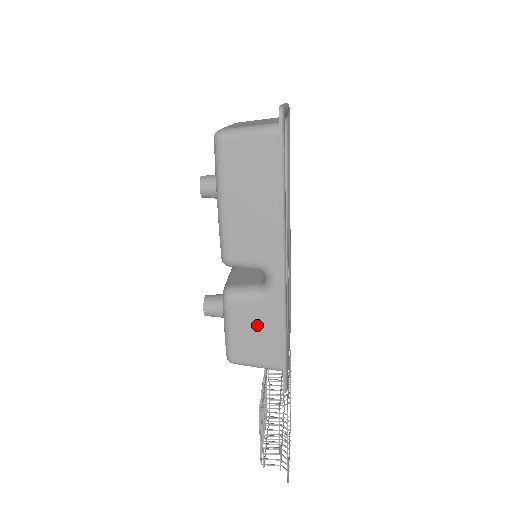
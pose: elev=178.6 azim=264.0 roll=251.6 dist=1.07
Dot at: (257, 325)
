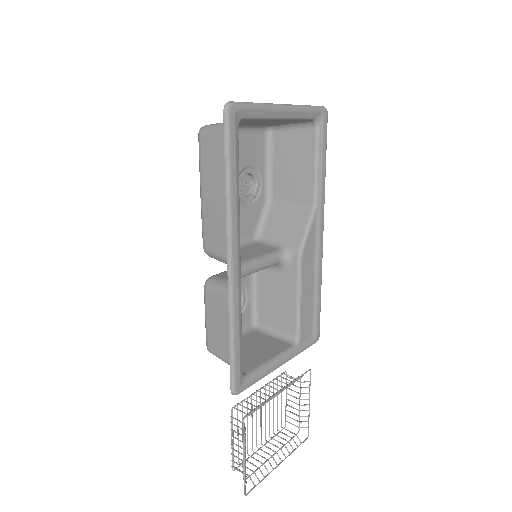
Dot at: (224, 319)
